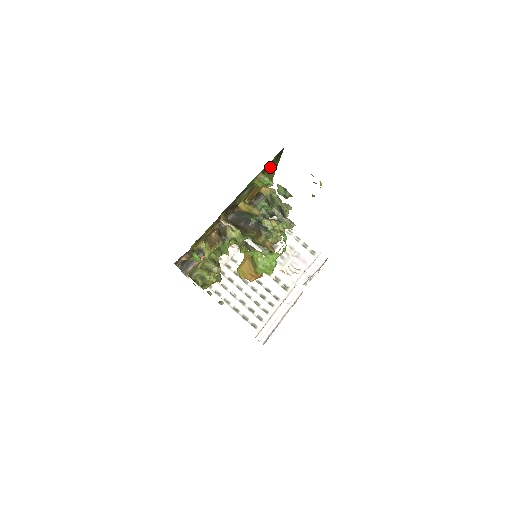
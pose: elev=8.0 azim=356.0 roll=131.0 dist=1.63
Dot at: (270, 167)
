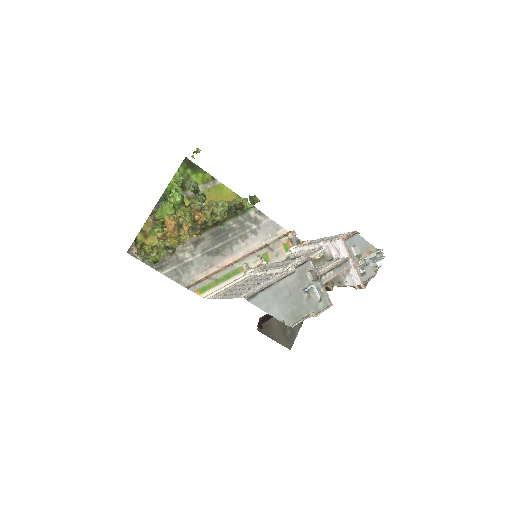
Dot at: (196, 178)
